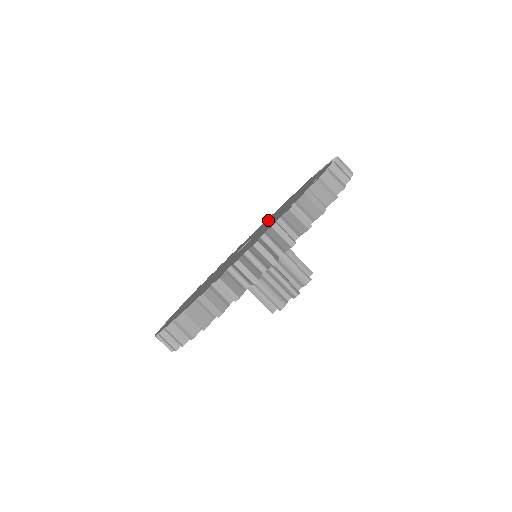
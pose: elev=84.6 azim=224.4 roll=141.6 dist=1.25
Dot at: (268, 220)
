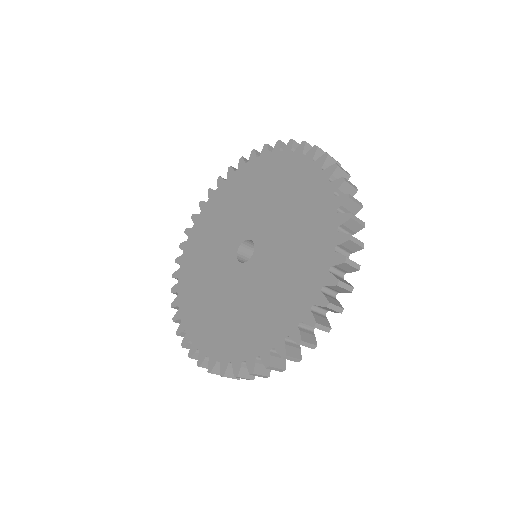
Dot at: (243, 206)
